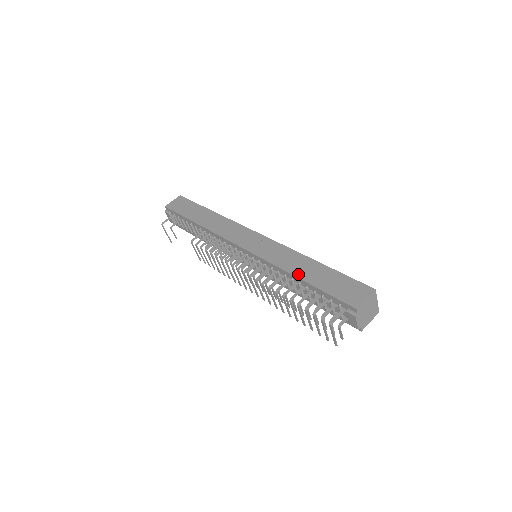
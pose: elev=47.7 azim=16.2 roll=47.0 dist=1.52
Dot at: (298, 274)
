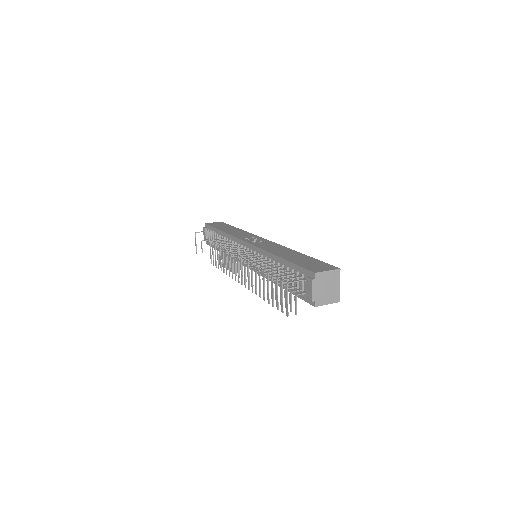
Dot at: (280, 255)
